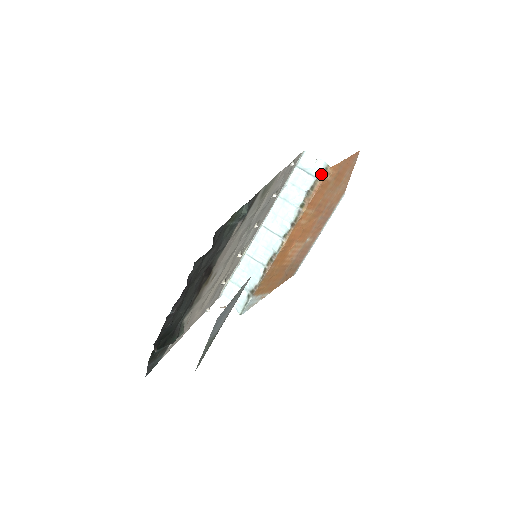
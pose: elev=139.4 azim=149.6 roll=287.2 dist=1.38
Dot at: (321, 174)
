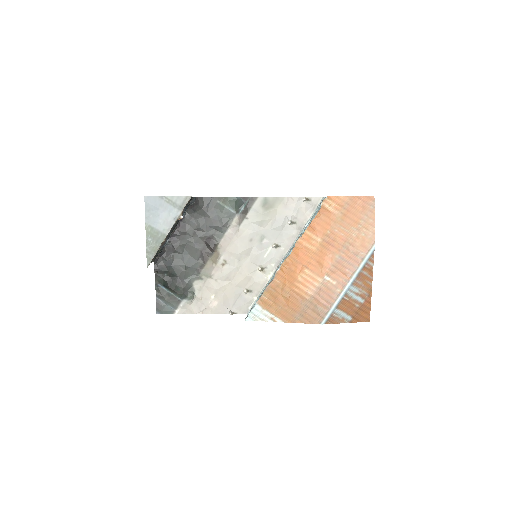
Dot at: (323, 205)
